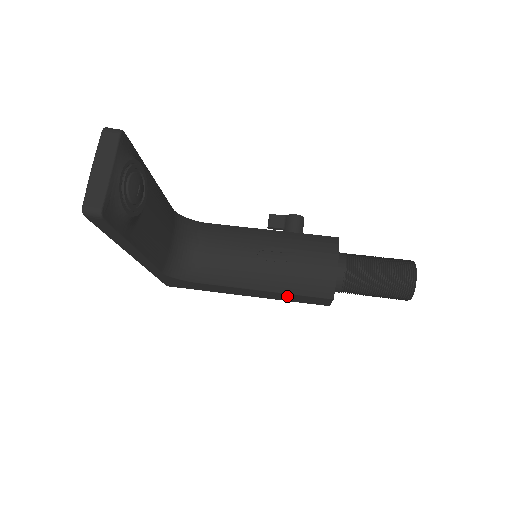
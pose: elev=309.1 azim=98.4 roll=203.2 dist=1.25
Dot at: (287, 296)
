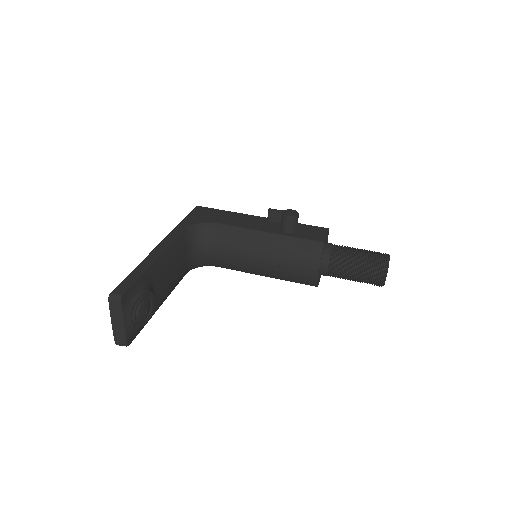
Dot at: occluded
